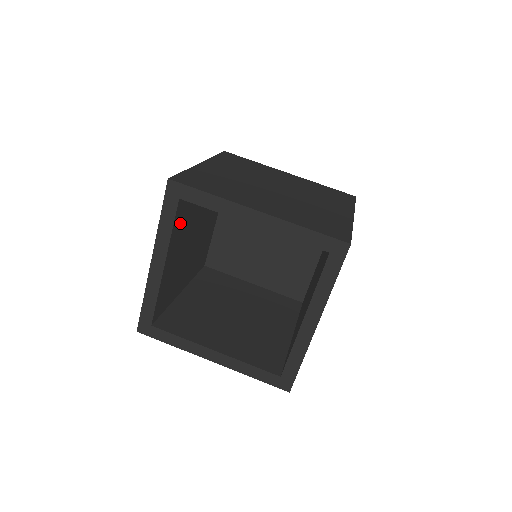
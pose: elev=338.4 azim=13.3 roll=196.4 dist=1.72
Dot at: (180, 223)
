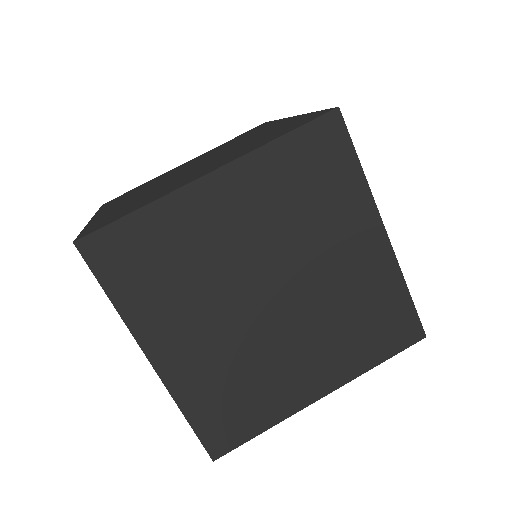
Dot at: occluded
